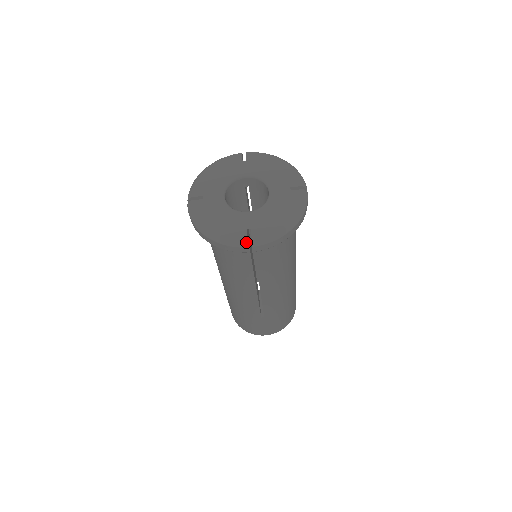
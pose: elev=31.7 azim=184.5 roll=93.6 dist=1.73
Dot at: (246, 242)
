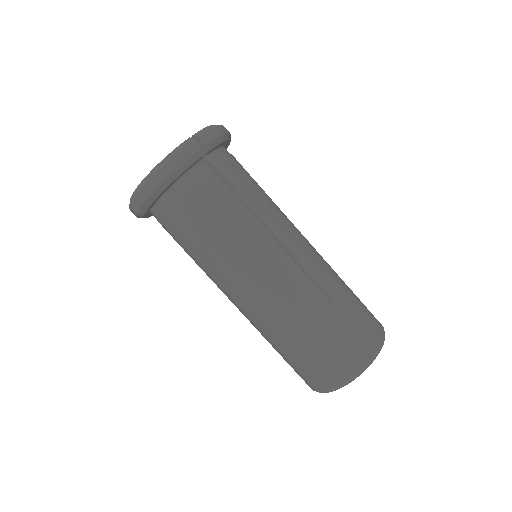
Dot at: (130, 200)
